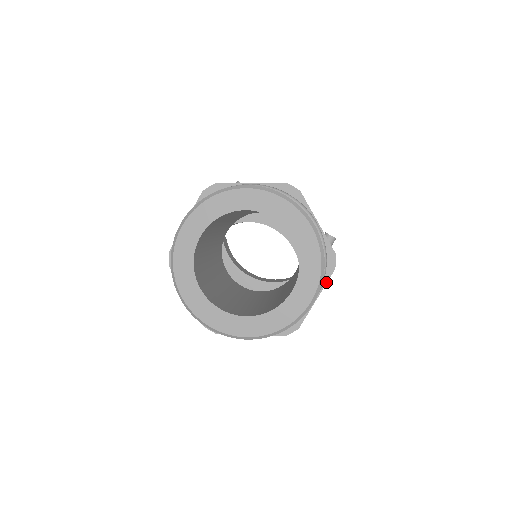
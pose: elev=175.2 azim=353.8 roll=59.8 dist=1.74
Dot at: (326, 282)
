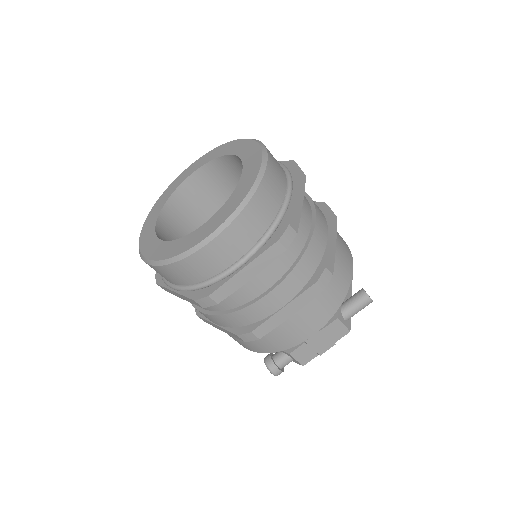
Dot at: (262, 252)
